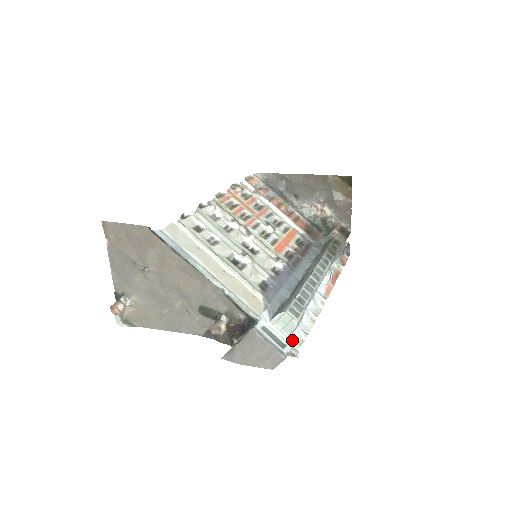
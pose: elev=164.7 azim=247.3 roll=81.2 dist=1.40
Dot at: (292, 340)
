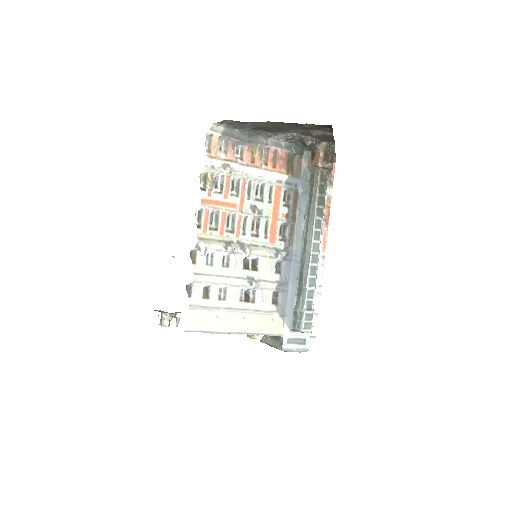
Dot at: occluded
